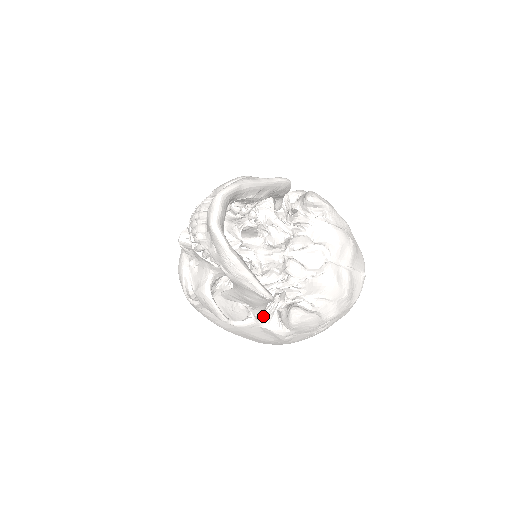
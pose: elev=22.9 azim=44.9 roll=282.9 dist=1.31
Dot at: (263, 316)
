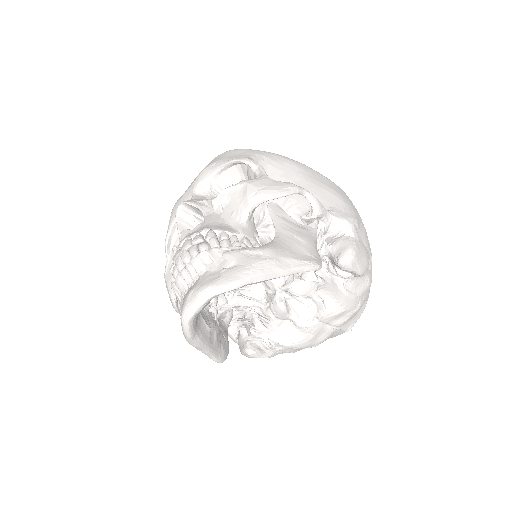
Dot at: occluded
